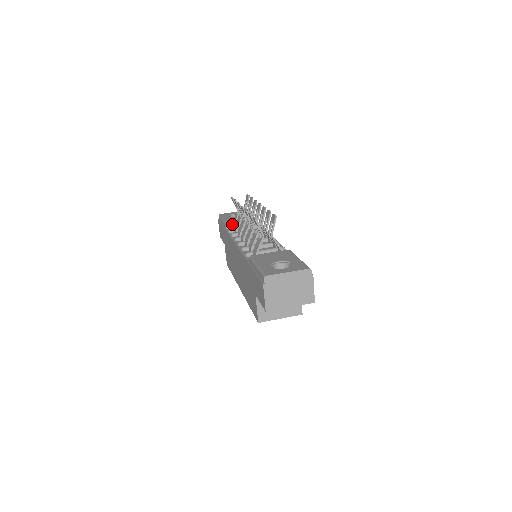
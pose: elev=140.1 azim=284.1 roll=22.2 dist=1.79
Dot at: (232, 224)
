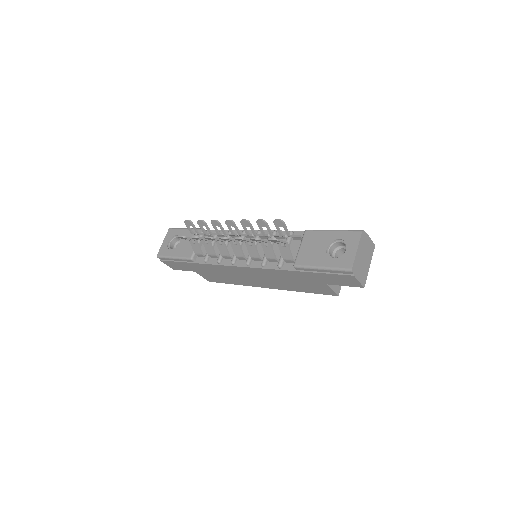
Dot at: (197, 254)
